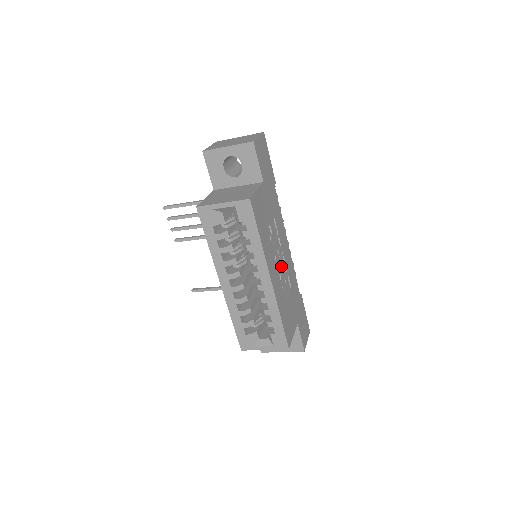
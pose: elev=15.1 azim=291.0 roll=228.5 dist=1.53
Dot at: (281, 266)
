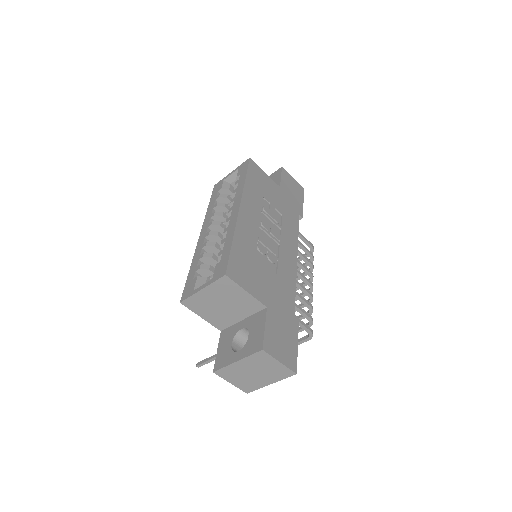
Dot at: (270, 243)
